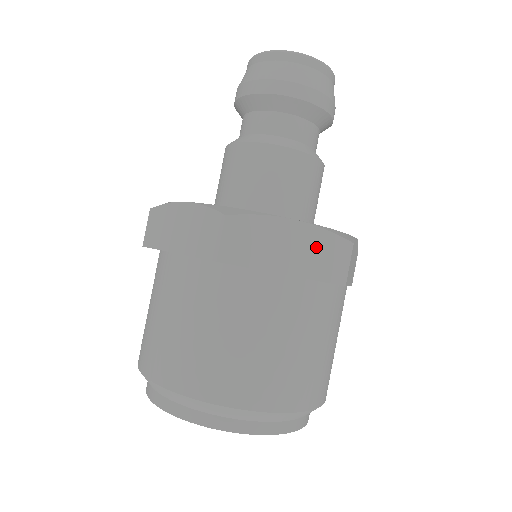
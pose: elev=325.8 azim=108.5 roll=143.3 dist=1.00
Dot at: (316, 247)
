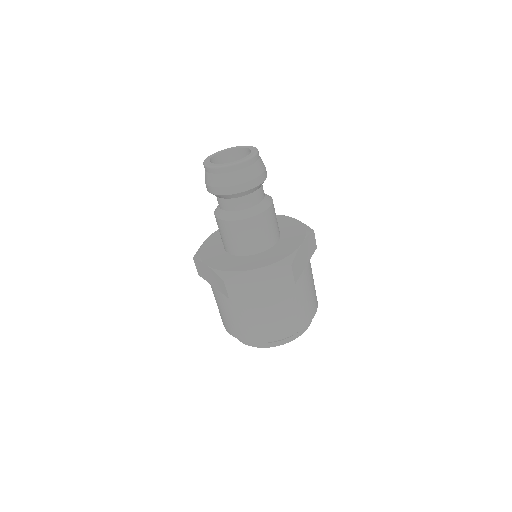
Dot at: (309, 245)
